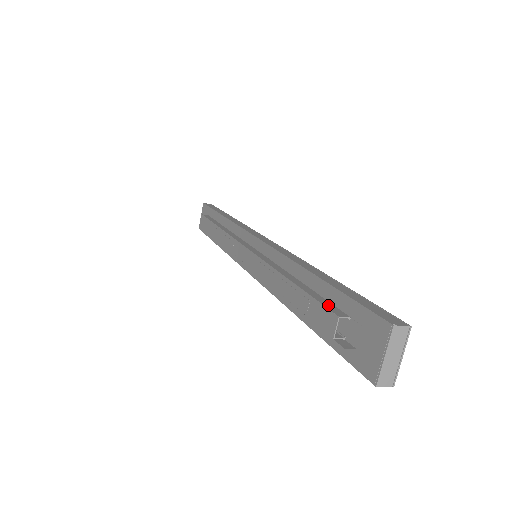
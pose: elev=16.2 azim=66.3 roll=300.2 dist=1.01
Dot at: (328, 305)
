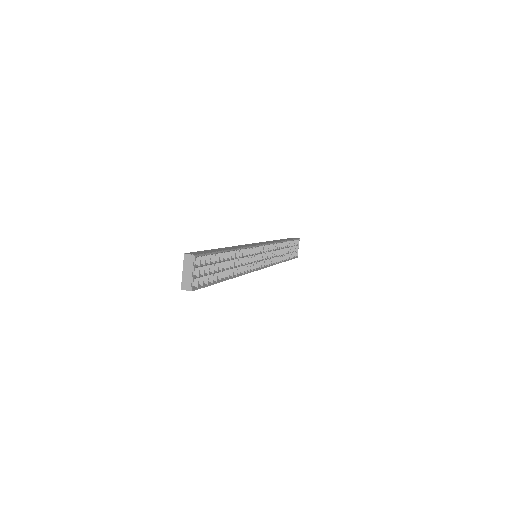
Dot at: occluded
